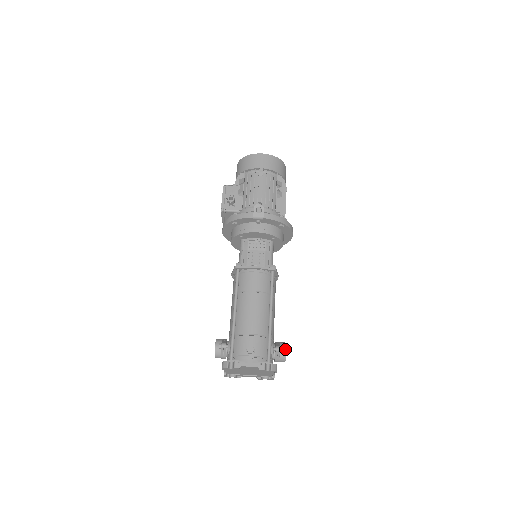
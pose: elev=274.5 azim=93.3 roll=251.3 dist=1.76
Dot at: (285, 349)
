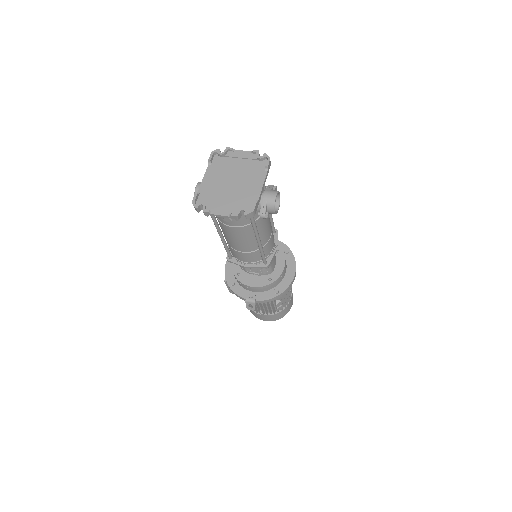
Dot at: (279, 194)
